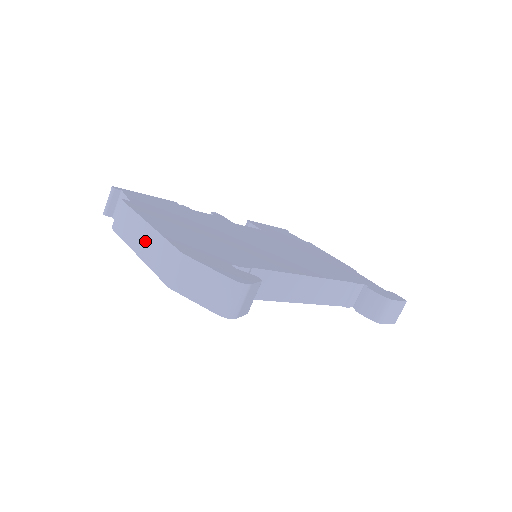
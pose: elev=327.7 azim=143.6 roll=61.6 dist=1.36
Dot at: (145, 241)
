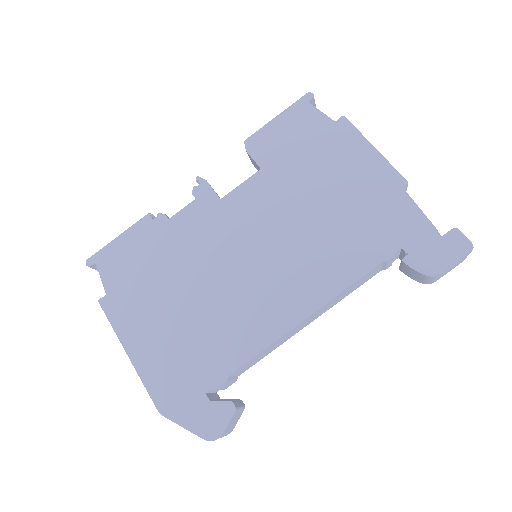
Dot at: occluded
